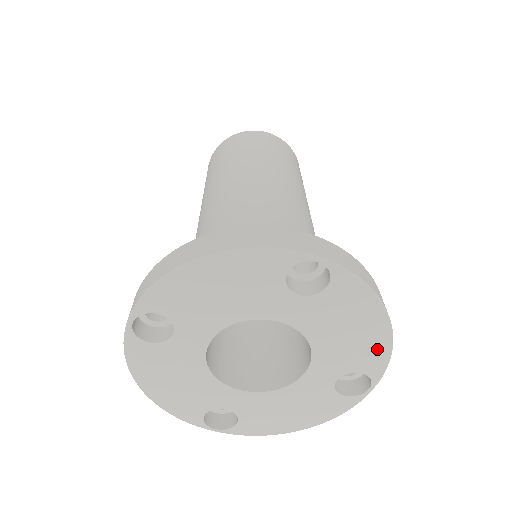
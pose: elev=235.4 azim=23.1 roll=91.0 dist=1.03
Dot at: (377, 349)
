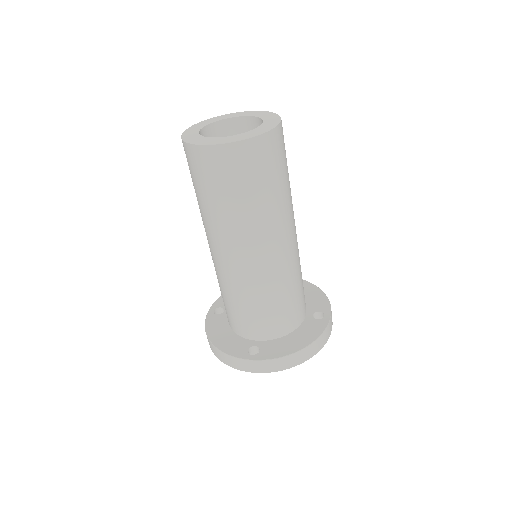
Dot at: occluded
